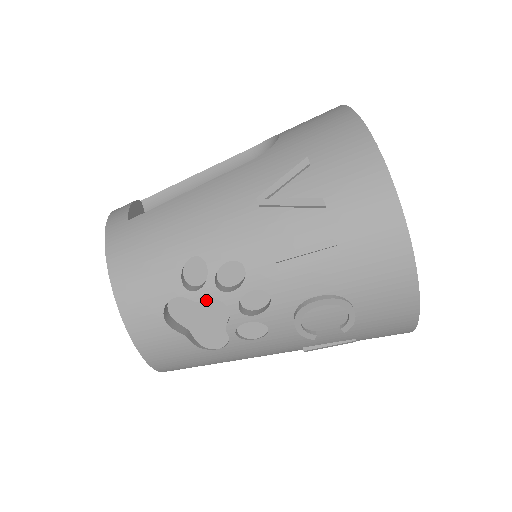
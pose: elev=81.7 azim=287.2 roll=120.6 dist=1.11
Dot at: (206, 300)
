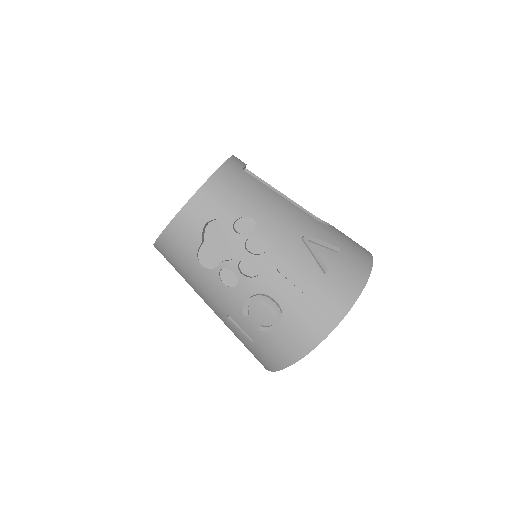
Dot at: (230, 241)
